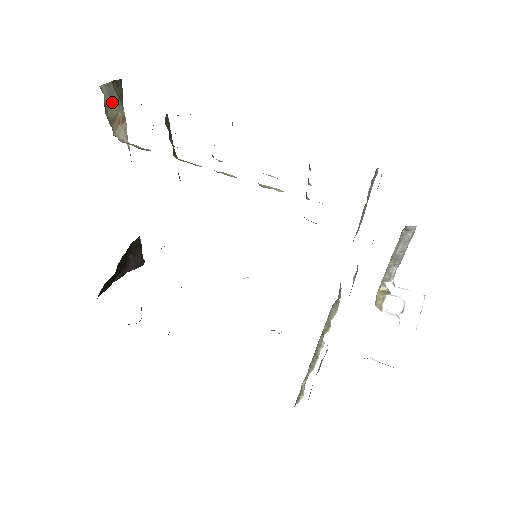
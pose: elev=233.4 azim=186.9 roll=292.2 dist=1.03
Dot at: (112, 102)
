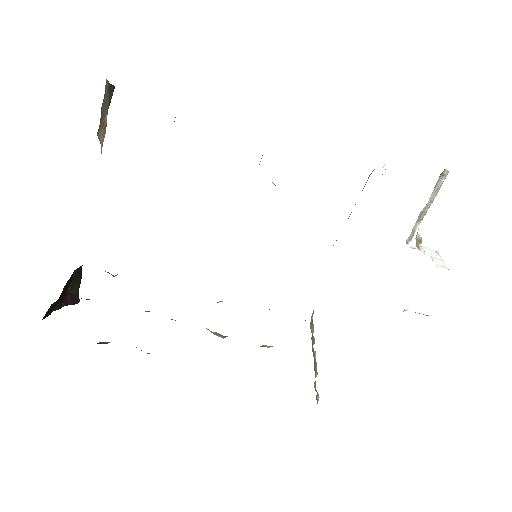
Dot at: (106, 101)
